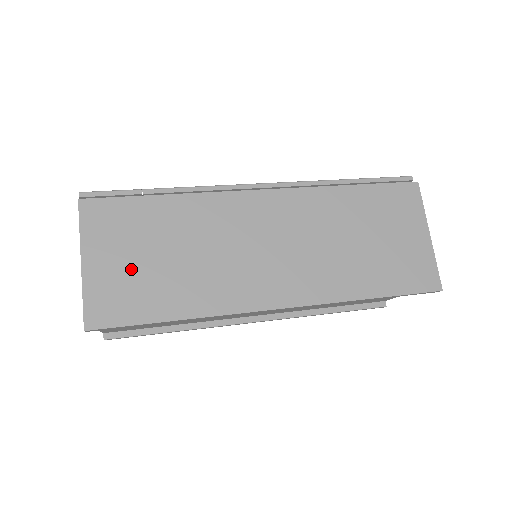
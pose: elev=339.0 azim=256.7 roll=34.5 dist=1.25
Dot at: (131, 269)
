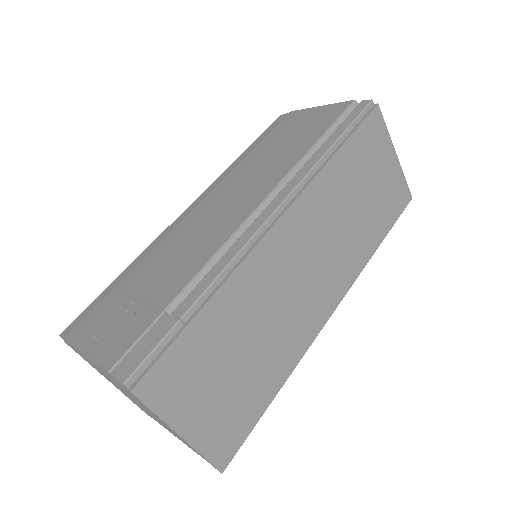
Dot at: (223, 396)
